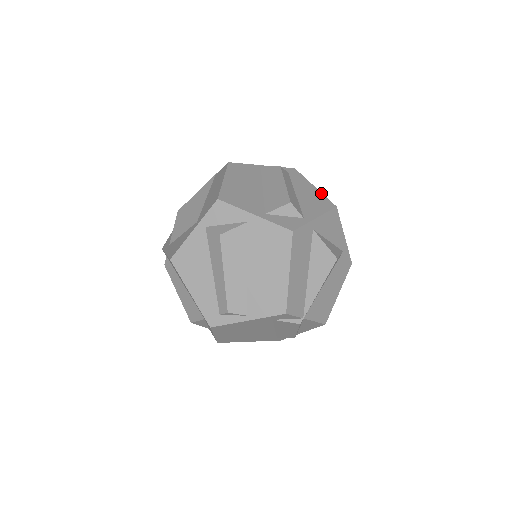
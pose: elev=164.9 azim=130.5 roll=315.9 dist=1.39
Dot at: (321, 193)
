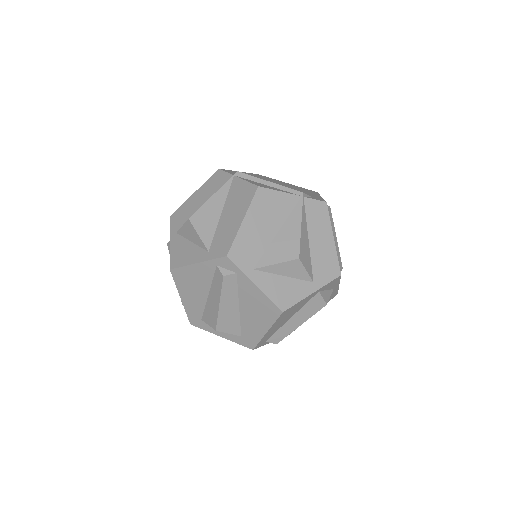
Dot at: occluded
